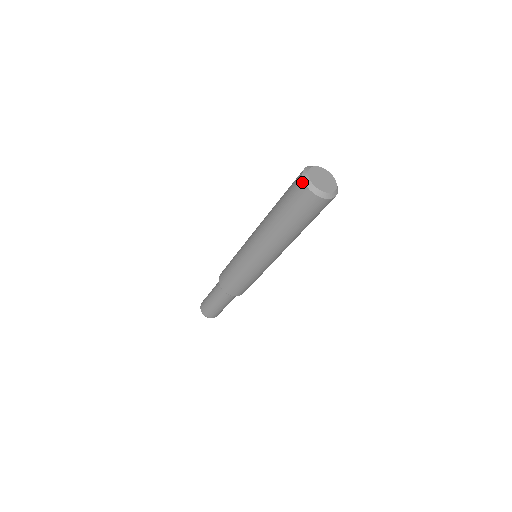
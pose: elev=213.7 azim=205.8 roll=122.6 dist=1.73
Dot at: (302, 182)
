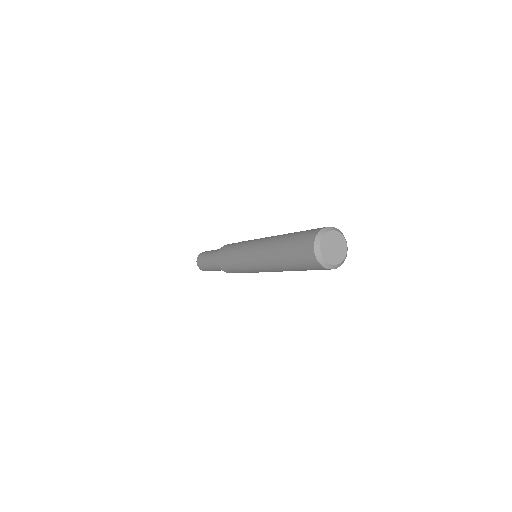
Dot at: (312, 251)
